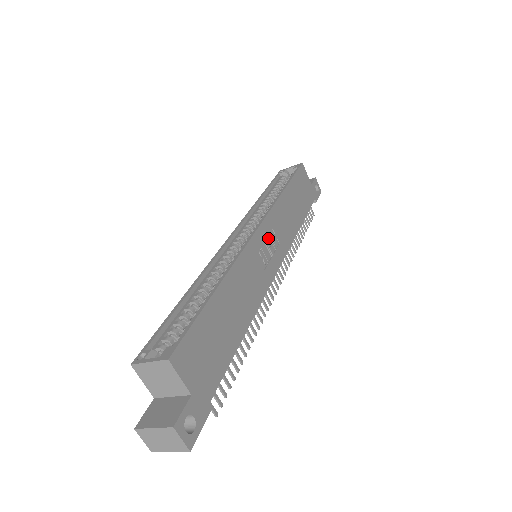
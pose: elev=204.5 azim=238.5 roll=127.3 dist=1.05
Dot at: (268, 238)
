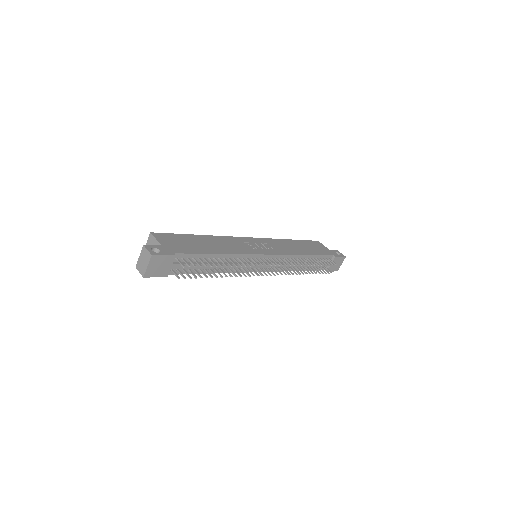
Dot at: (261, 244)
